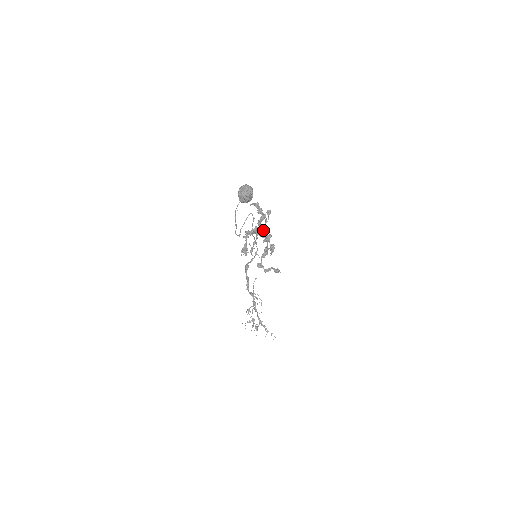
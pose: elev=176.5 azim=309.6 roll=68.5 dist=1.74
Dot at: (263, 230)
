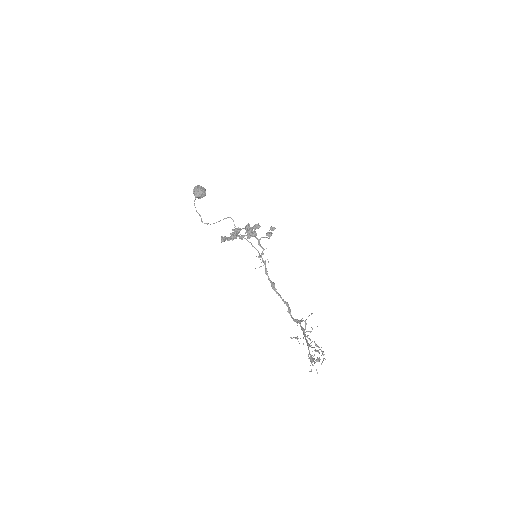
Dot at: (251, 230)
